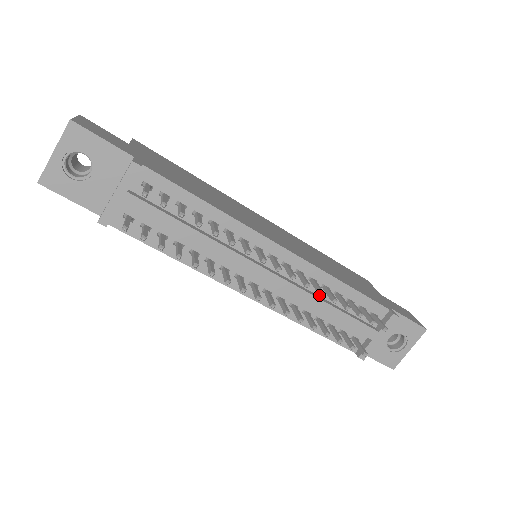
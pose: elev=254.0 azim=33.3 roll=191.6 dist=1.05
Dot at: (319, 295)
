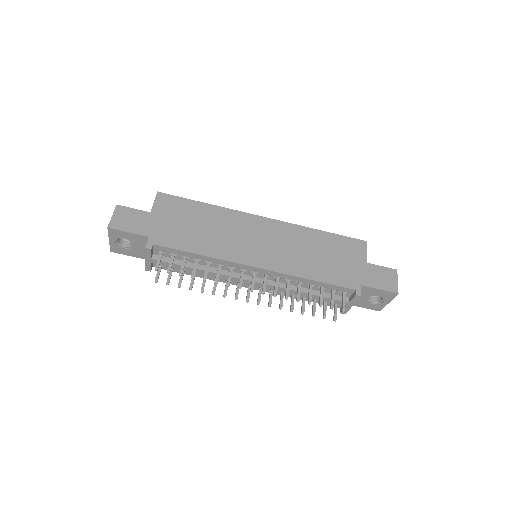
Dot at: (297, 286)
